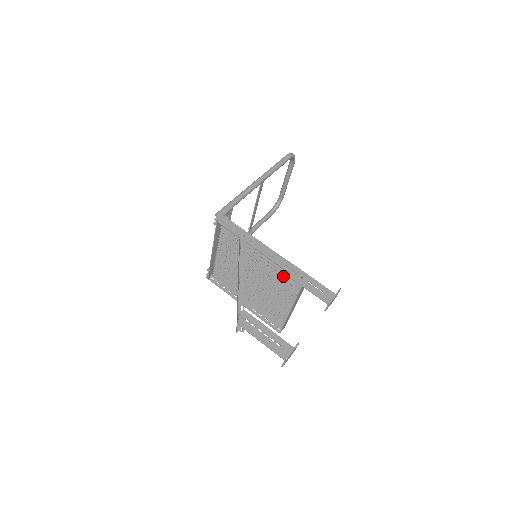
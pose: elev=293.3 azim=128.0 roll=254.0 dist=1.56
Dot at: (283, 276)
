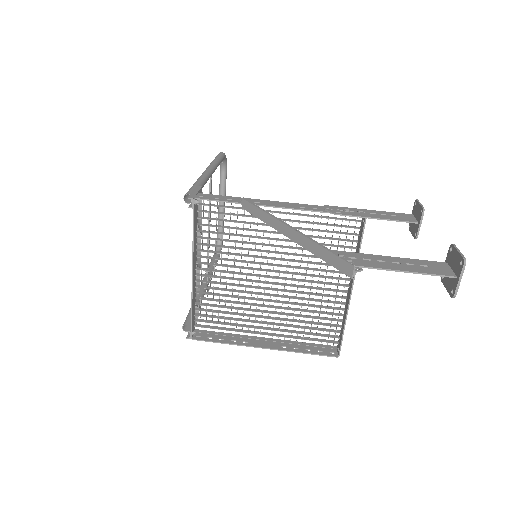
Dot at: (320, 243)
